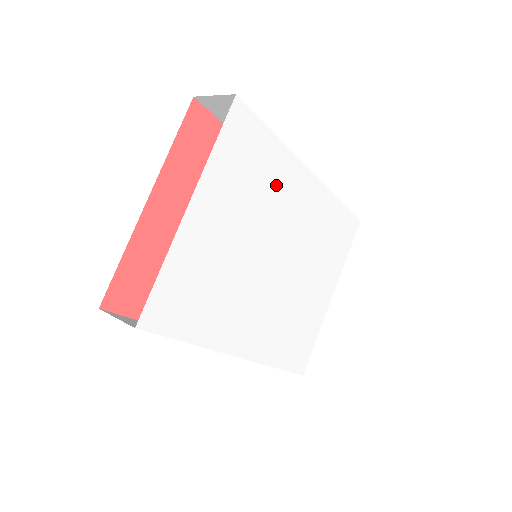
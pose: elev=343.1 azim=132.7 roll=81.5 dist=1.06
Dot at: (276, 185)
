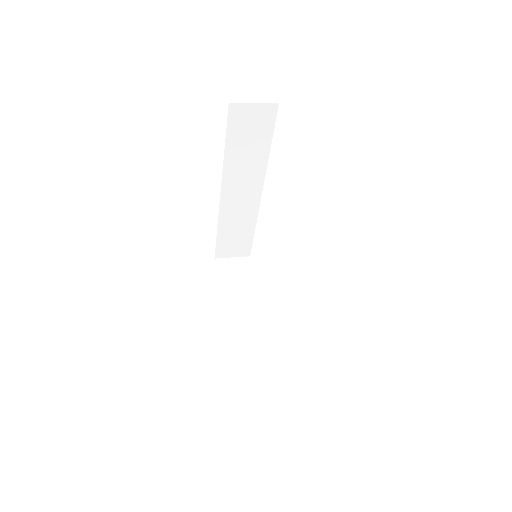
Dot at: occluded
